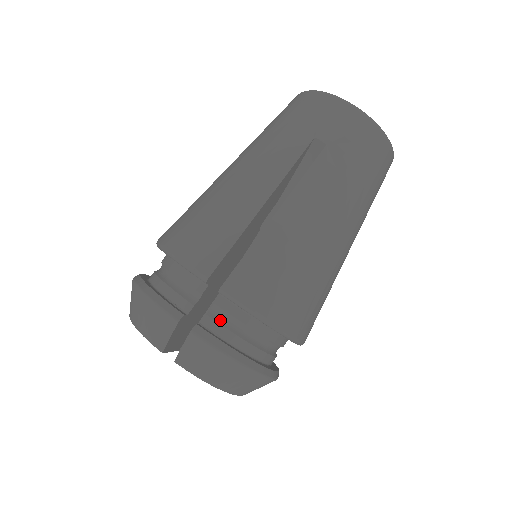
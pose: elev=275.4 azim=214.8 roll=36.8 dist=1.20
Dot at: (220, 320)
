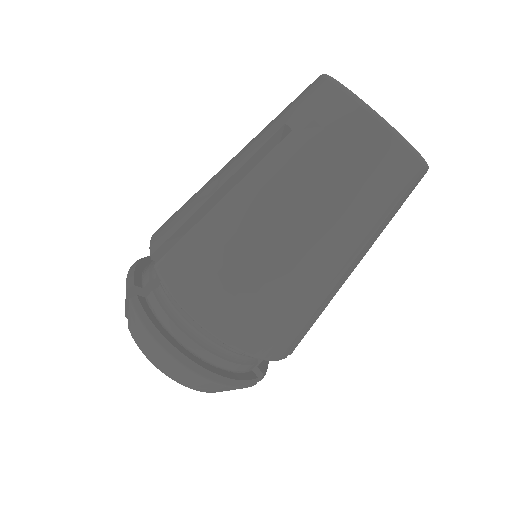
Dot at: (161, 299)
